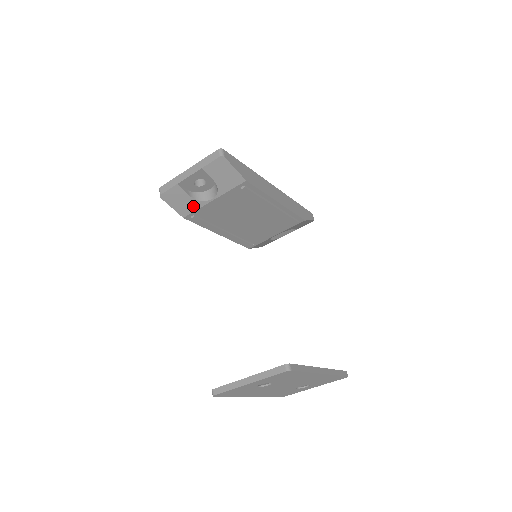
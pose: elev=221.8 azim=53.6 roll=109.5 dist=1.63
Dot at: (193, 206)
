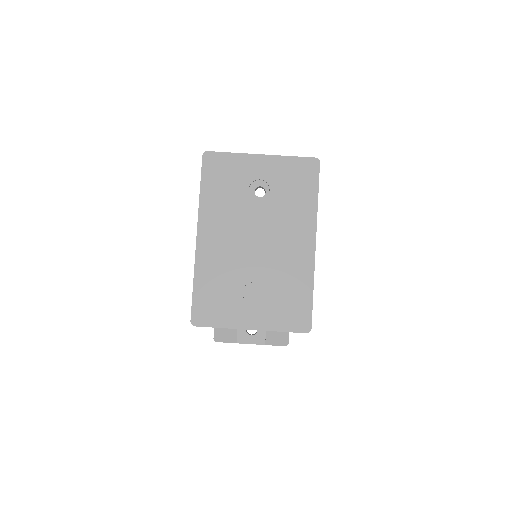
Dot at: occluded
